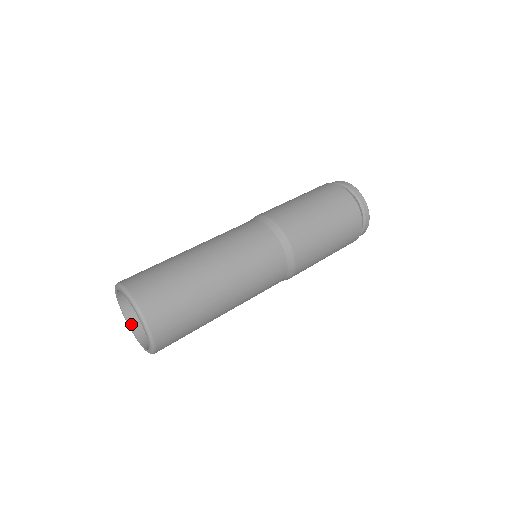
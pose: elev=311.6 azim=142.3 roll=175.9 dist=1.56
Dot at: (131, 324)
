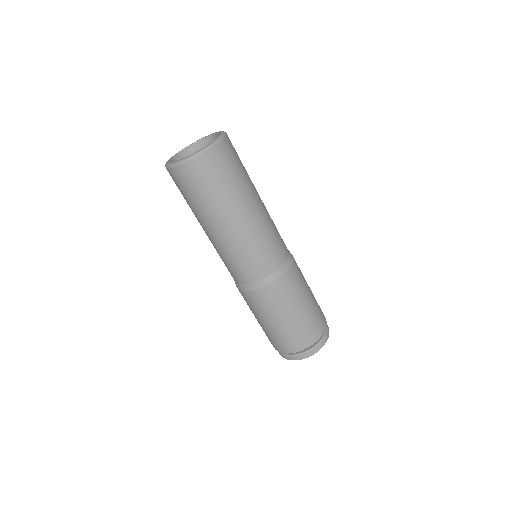
Dot at: occluded
